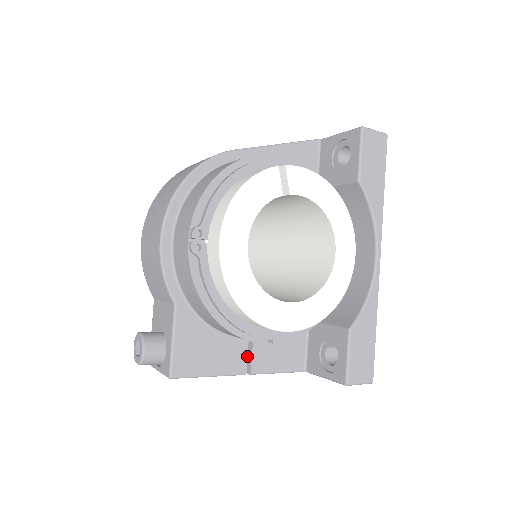
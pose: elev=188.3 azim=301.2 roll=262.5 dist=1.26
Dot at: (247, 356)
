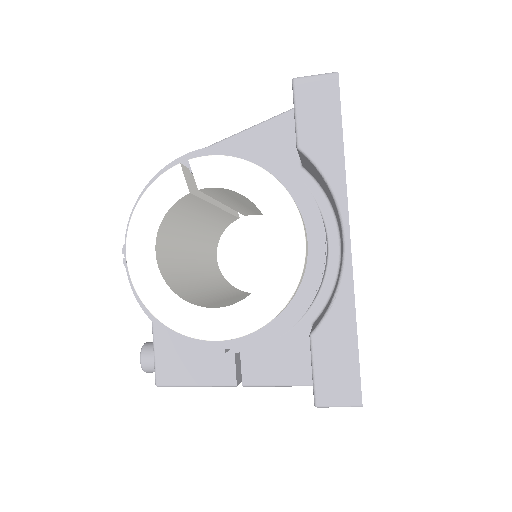
Dot at: (235, 366)
